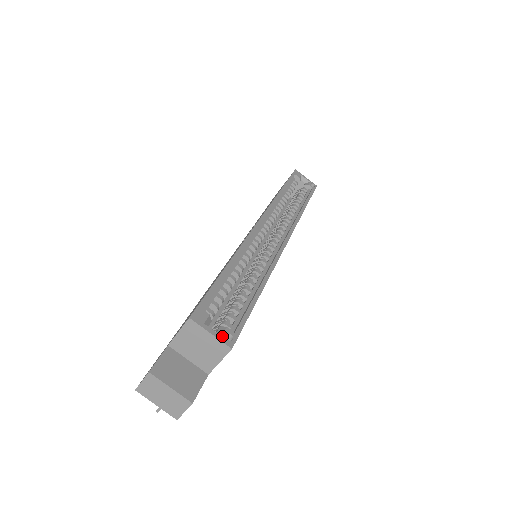
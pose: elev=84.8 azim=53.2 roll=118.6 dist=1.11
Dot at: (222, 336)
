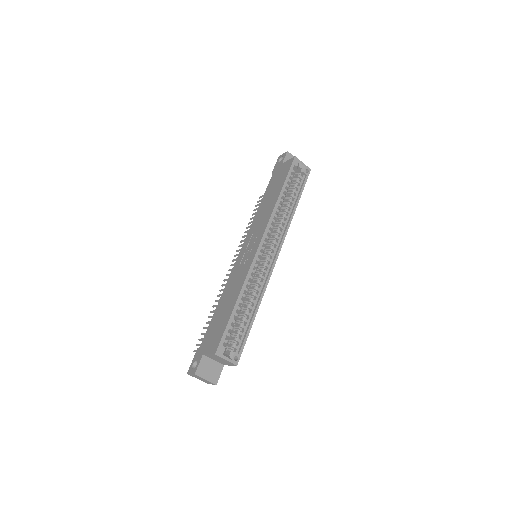
Dot at: (232, 359)
